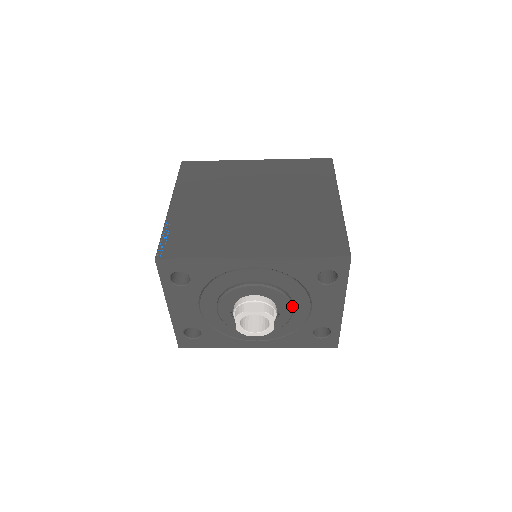
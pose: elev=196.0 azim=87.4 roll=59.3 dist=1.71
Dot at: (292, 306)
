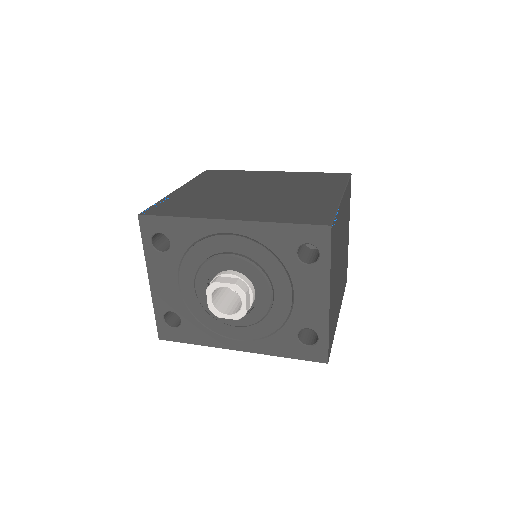
Dot at: (271, 290)
